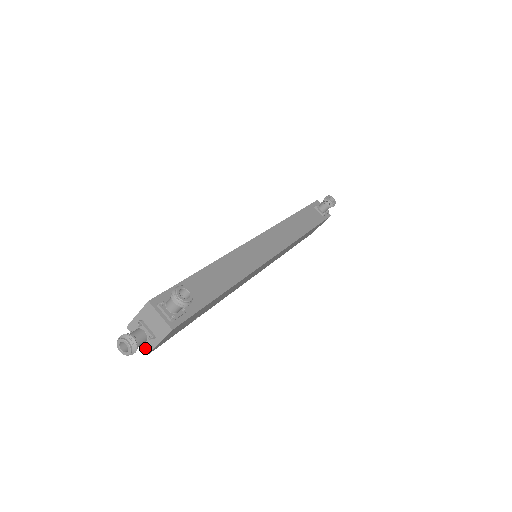
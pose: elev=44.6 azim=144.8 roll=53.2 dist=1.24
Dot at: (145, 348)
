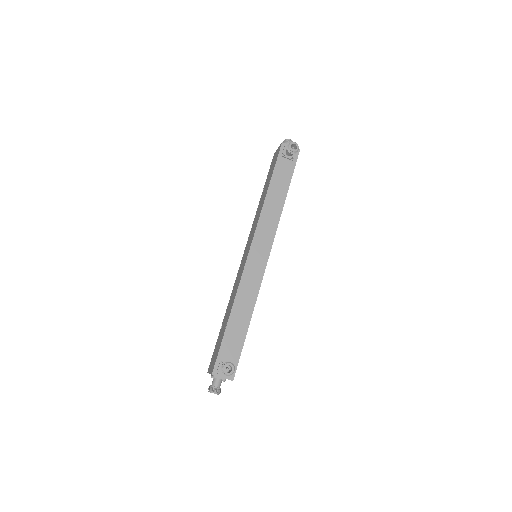
Dot at: occluded
